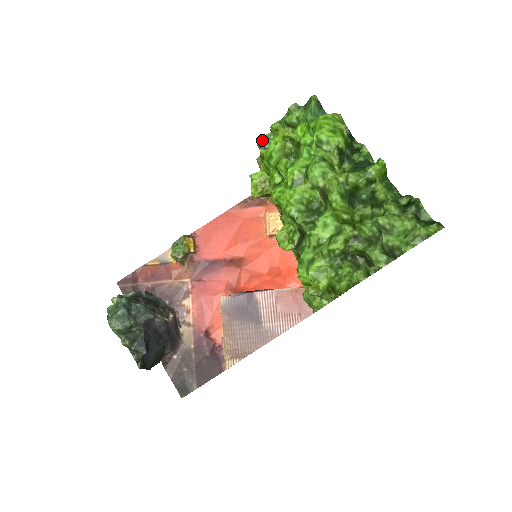
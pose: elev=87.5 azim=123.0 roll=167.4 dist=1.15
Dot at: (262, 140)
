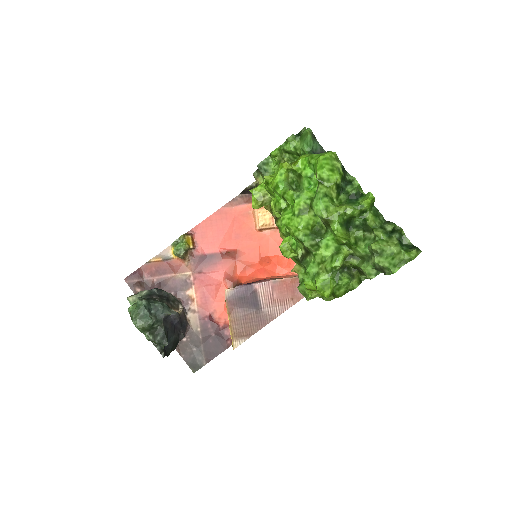
Dot at: (262, 163)
